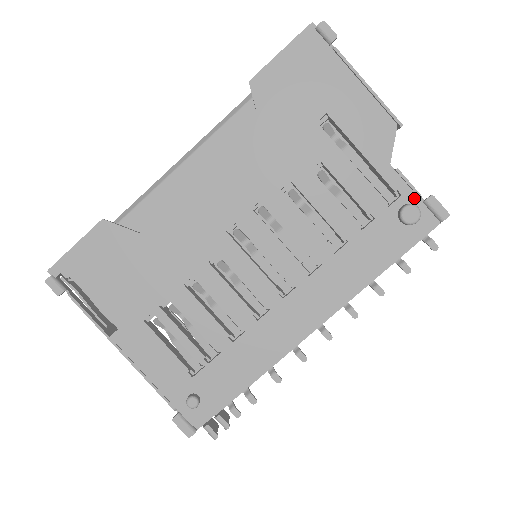
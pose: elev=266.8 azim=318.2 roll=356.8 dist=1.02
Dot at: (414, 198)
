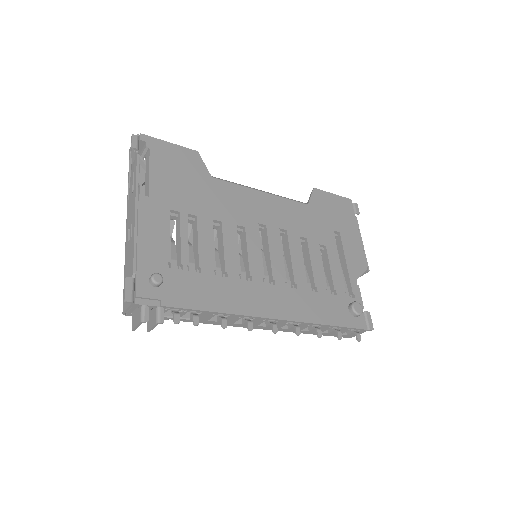
Dot at: occluded
